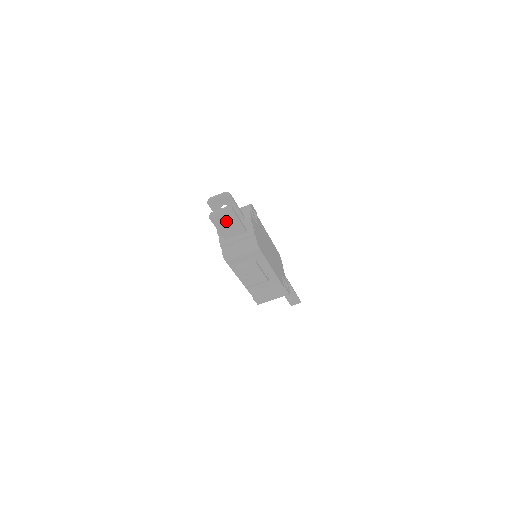
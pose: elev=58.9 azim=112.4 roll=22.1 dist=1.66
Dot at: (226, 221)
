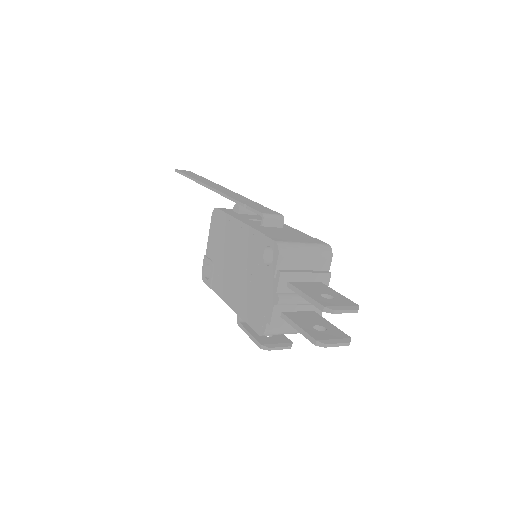
Dot at: occluded
